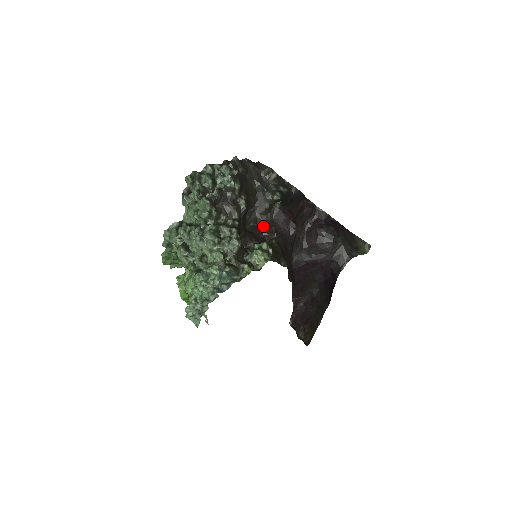
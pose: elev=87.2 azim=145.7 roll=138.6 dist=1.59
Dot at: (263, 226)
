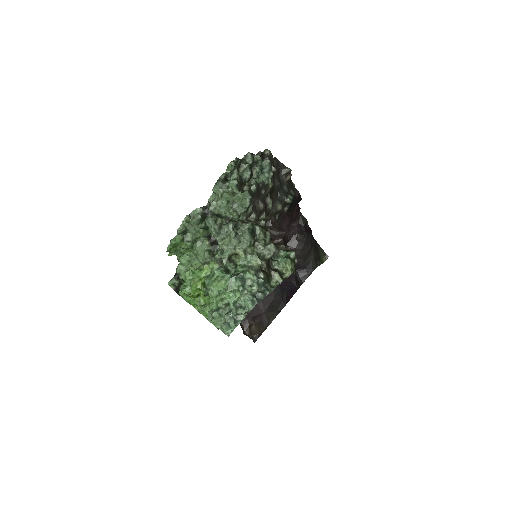
Dot at: (271, 227)
